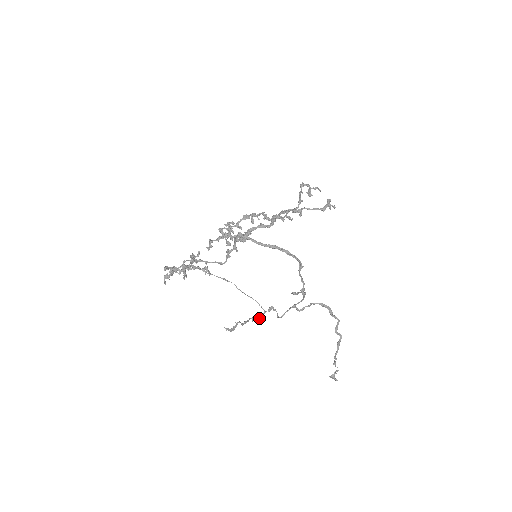
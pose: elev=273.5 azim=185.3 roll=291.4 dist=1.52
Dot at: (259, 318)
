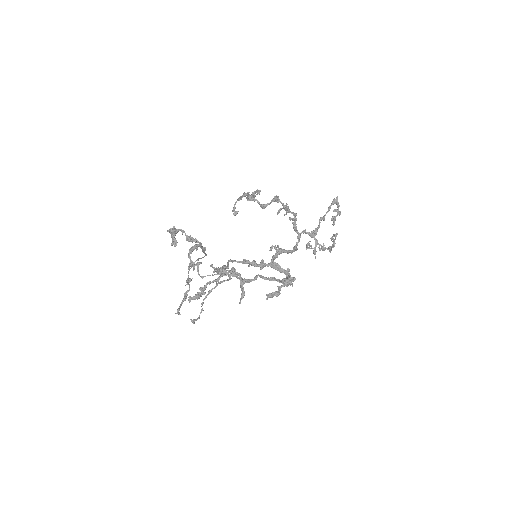
Dot at: (189, 278)
